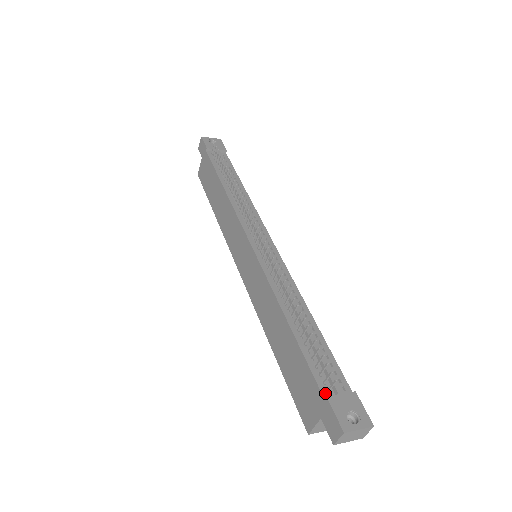
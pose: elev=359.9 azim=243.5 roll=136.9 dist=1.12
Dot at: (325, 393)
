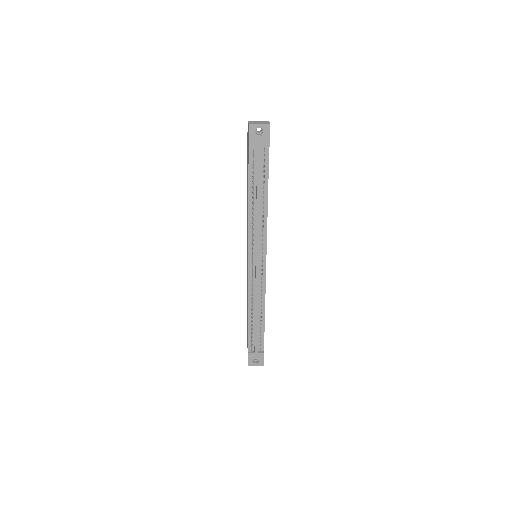
Dot at: (250, 350)
